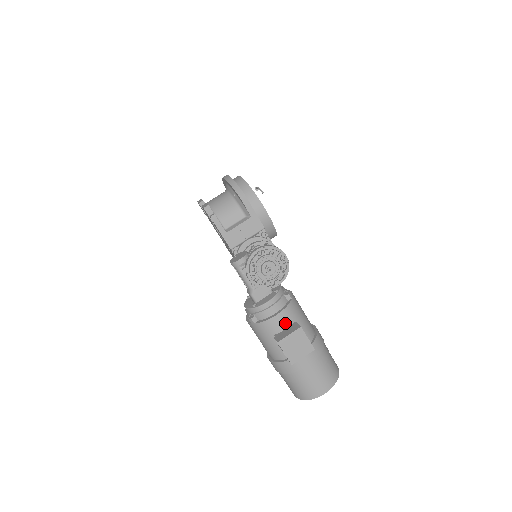
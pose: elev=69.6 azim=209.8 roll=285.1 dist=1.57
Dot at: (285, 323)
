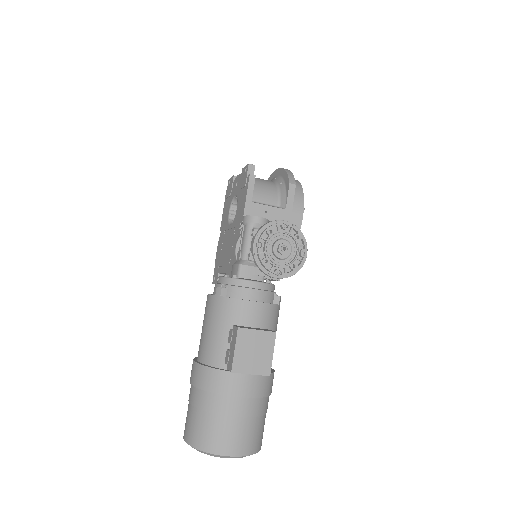
Dot at: (257, 320)
